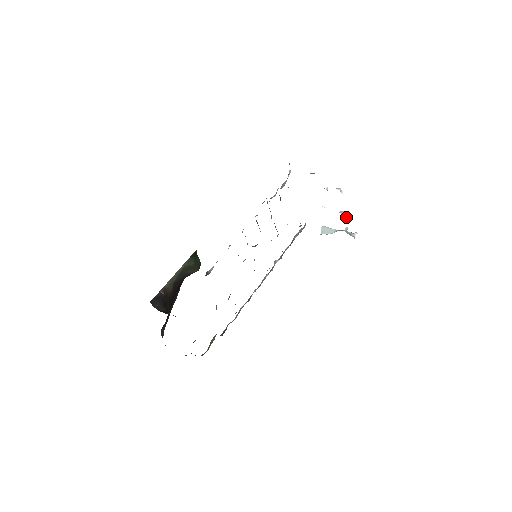
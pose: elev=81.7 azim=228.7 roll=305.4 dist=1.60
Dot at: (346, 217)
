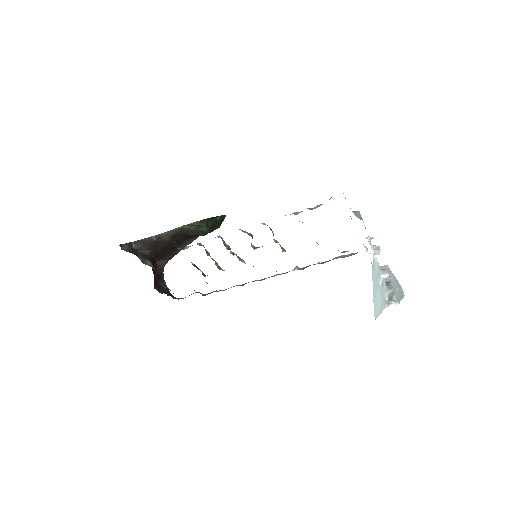
Dot at: occluded
